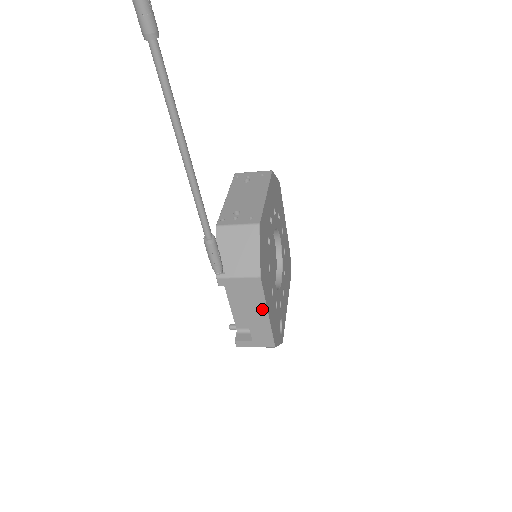
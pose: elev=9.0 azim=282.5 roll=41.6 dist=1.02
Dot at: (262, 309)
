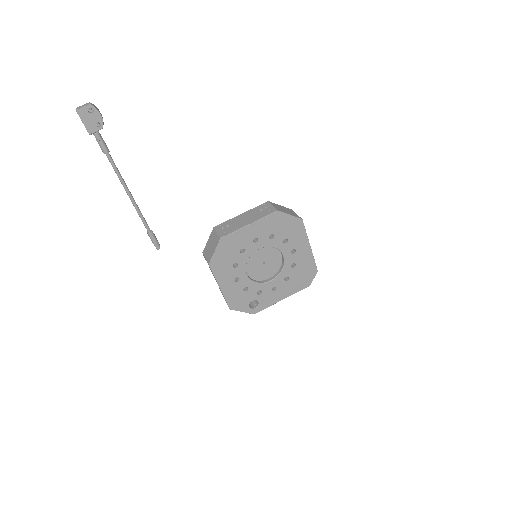
Dot at: (217, 283)
